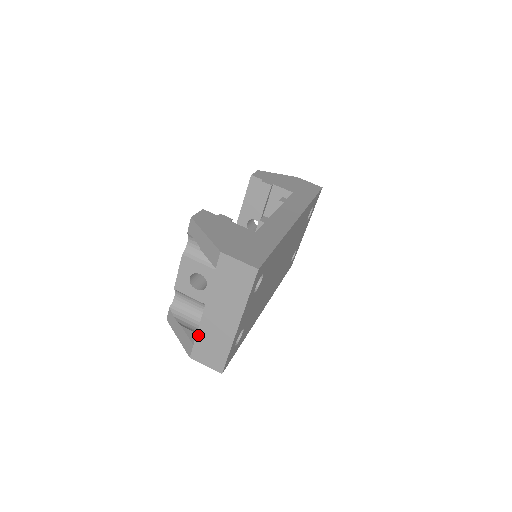
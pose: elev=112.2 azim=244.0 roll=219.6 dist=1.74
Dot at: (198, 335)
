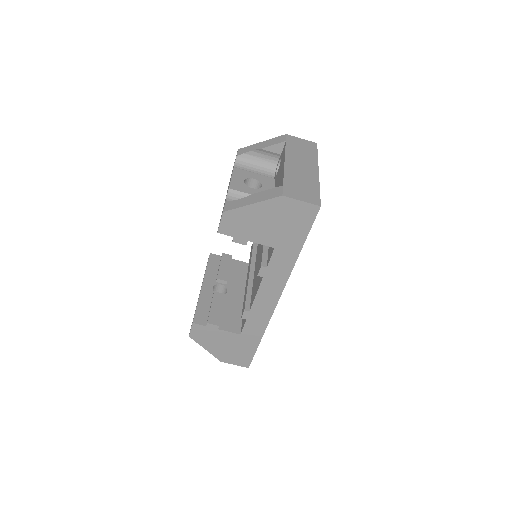
Dot at: occluded
